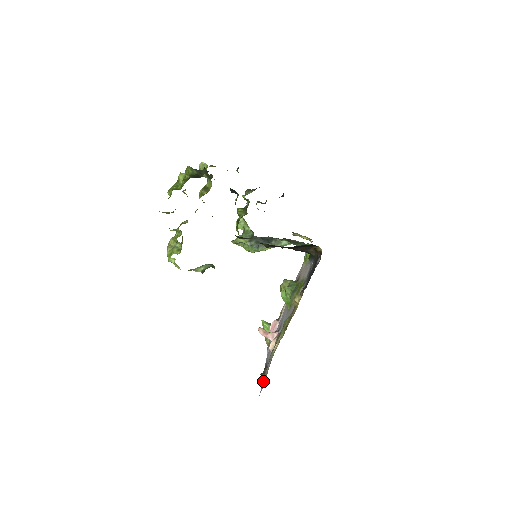
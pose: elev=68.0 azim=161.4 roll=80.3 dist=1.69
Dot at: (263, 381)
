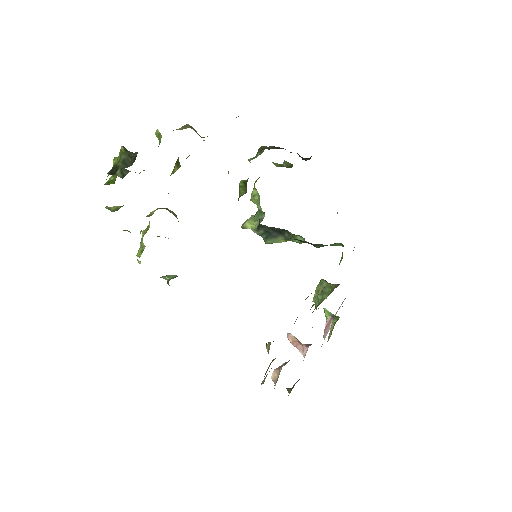
Dot at: occluded
